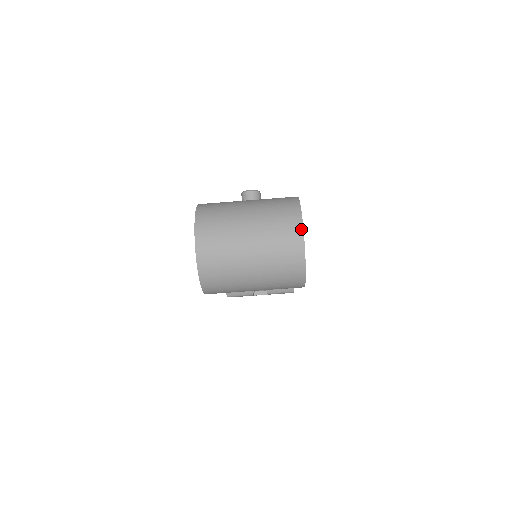
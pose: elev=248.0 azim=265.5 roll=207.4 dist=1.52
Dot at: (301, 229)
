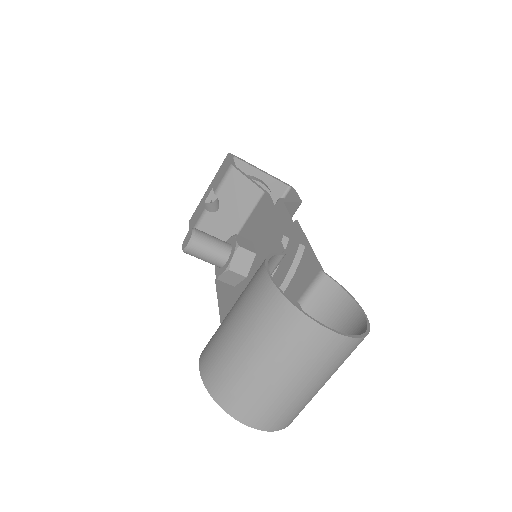
Dot at: (327, 332)
